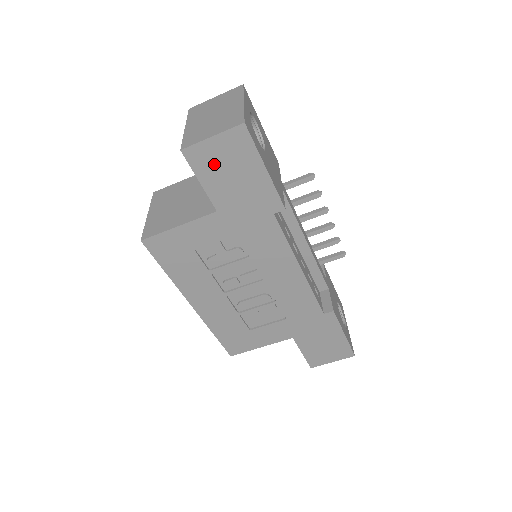
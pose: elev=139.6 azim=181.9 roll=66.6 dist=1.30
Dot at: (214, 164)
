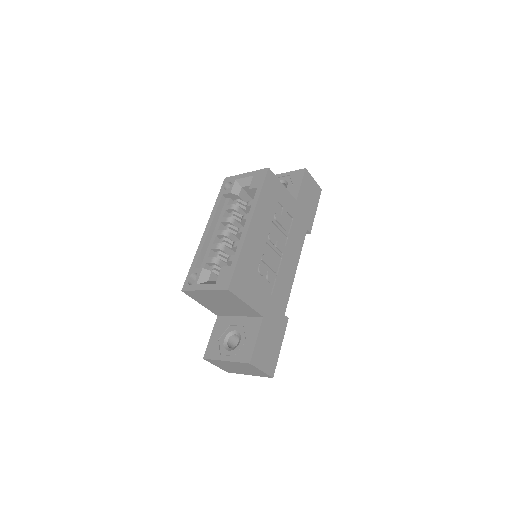
Dot at: (308, 186)
